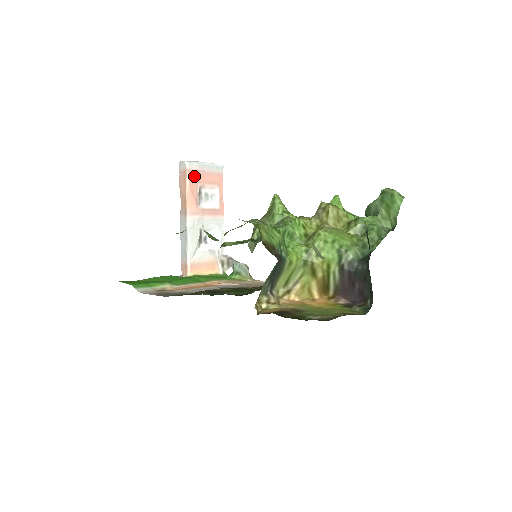
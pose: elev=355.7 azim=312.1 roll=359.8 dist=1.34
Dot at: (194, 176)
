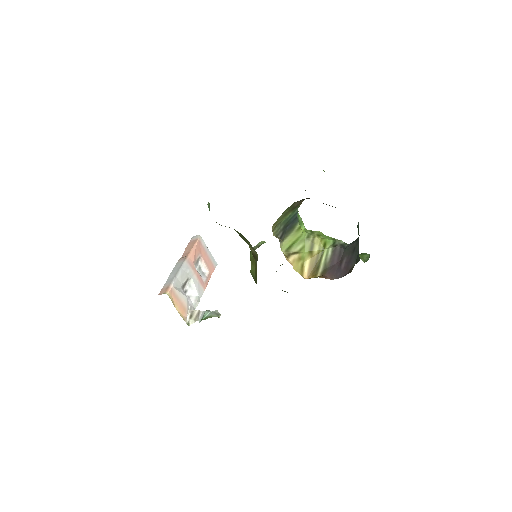
Dot at: (200, 247)
